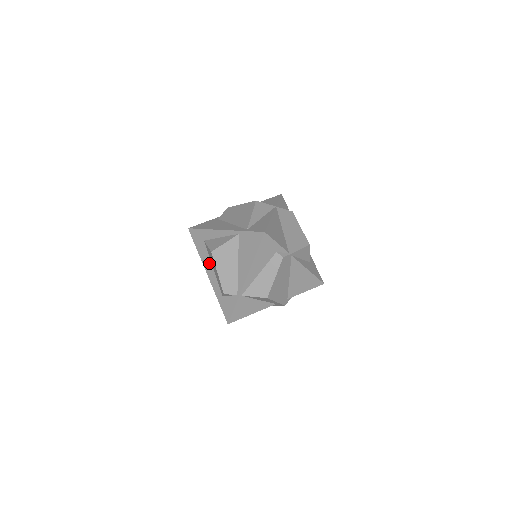
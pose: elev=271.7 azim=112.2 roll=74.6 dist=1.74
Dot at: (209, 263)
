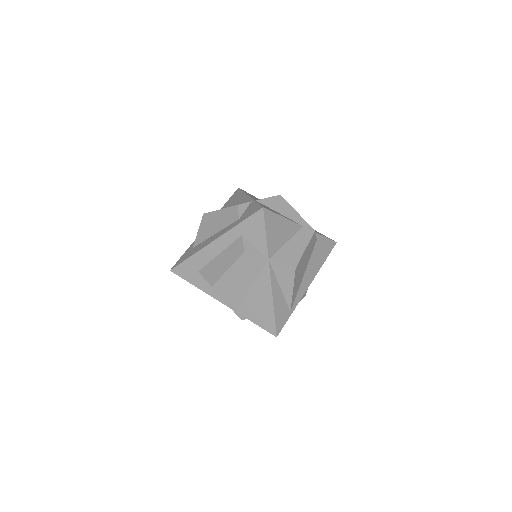
Dot at: (208, 240)
